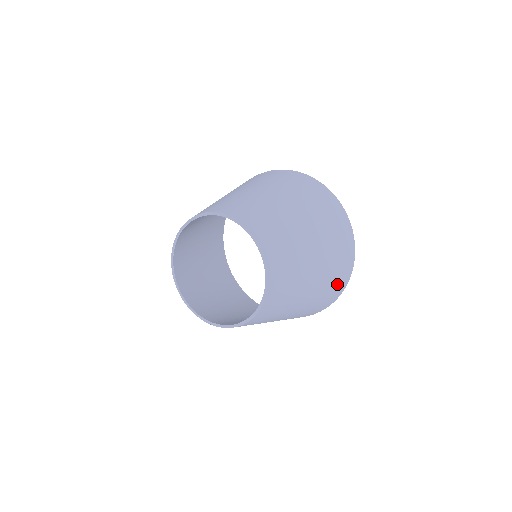
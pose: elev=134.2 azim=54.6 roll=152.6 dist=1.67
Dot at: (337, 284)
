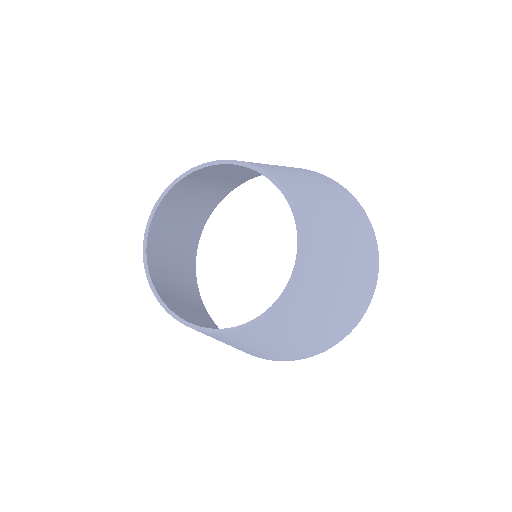
Dot at: (368, 276)
